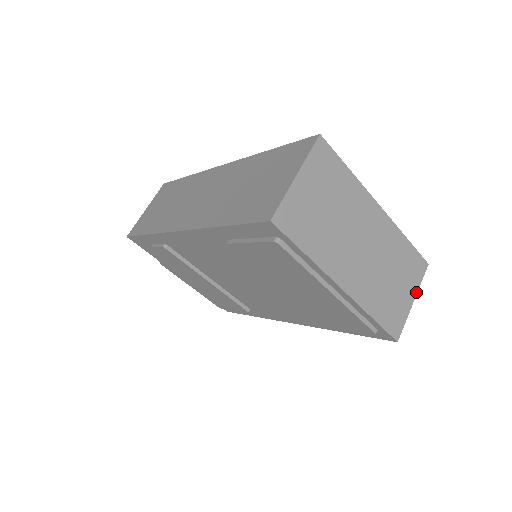
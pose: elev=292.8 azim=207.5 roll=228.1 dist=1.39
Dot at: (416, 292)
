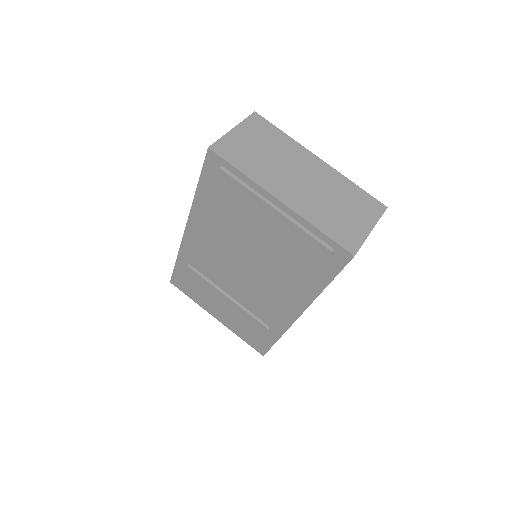
Dot at: (374, 224)
